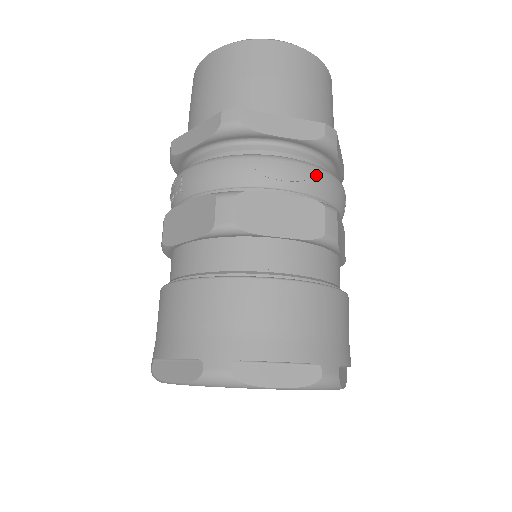
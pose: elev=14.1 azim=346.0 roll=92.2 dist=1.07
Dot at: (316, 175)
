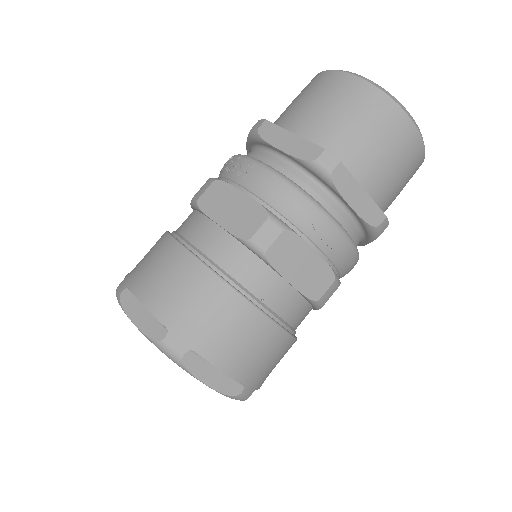
Dot at: (349, 251)
